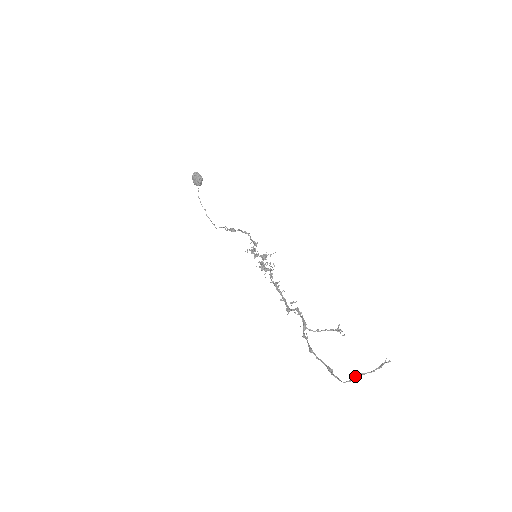
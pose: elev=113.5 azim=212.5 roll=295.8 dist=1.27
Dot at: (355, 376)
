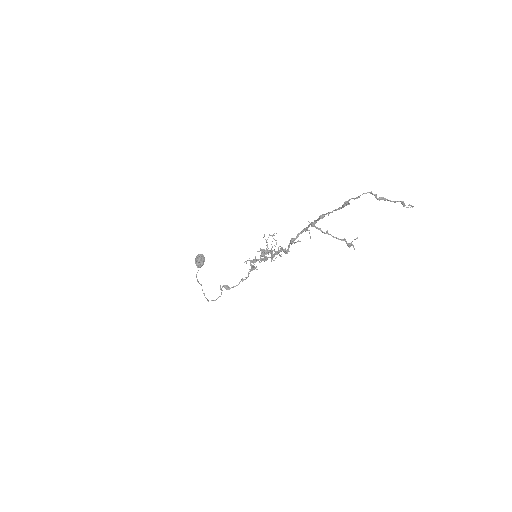
Dot at: (375, 196)
